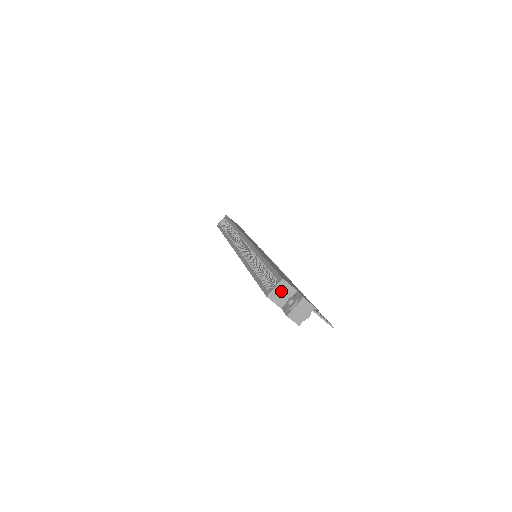
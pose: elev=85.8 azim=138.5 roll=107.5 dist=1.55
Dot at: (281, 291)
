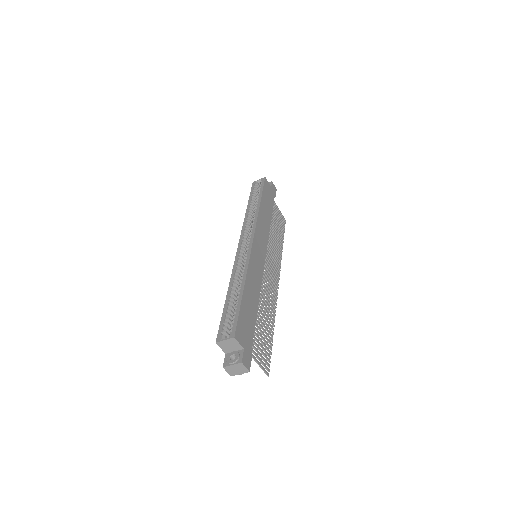
Dot at: (230, 344)
